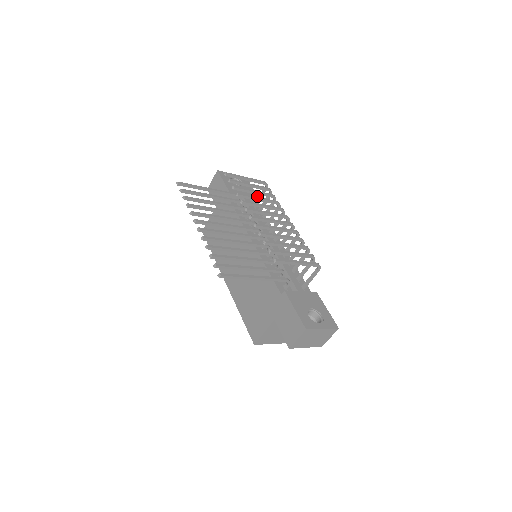
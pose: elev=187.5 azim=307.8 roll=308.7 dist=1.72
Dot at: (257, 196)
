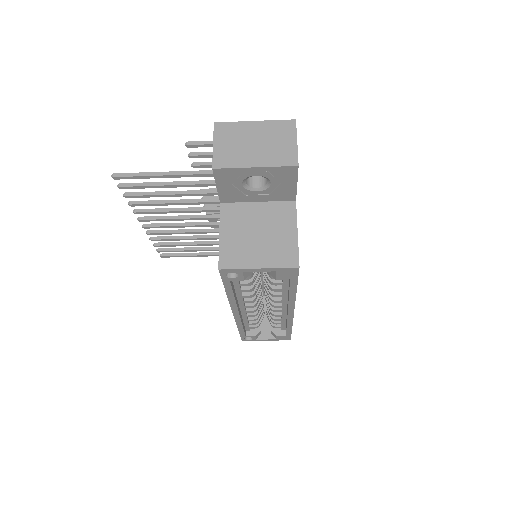
Dot at: occluded
